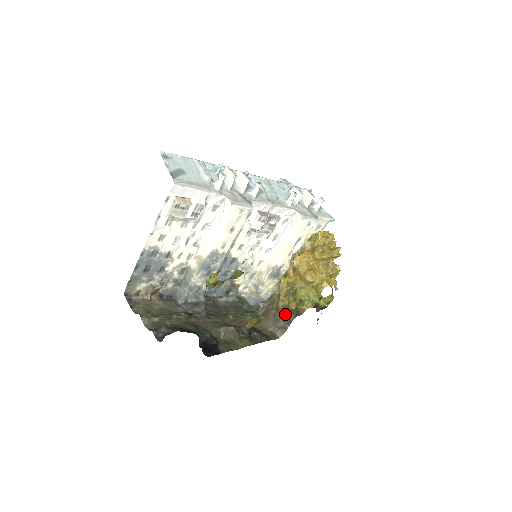
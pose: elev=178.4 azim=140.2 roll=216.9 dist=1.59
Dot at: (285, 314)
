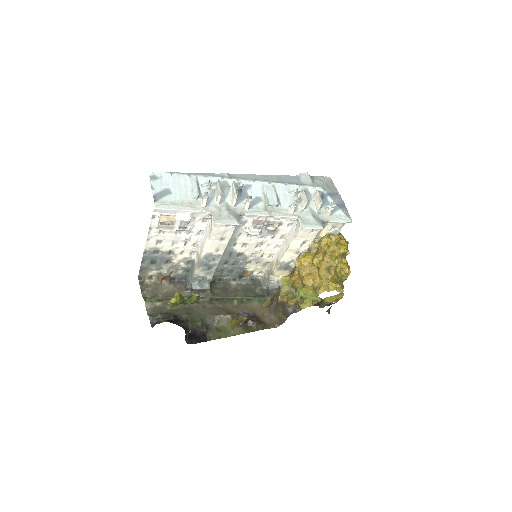
Dot at: (283, 308)
